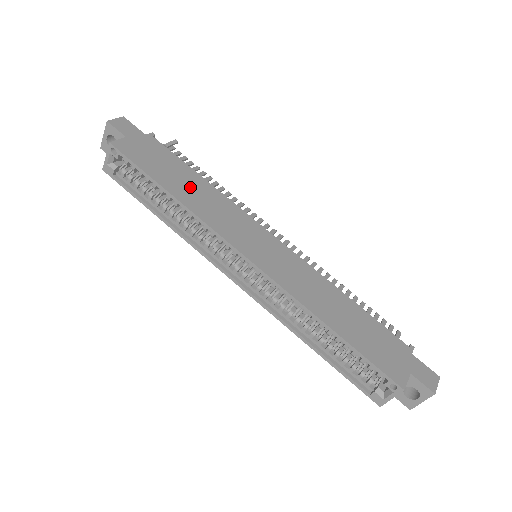
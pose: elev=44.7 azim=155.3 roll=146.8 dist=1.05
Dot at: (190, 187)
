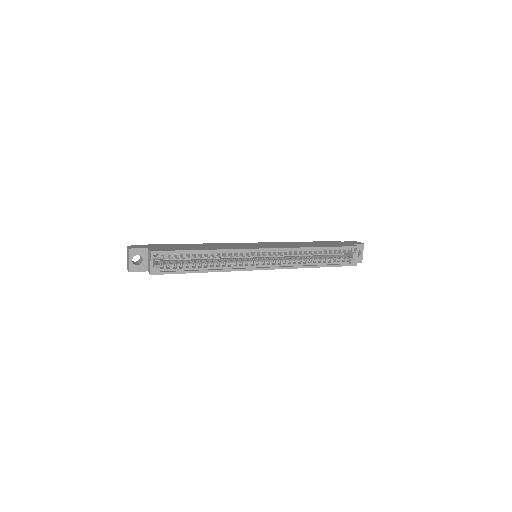
Dot at: (203, 246)
